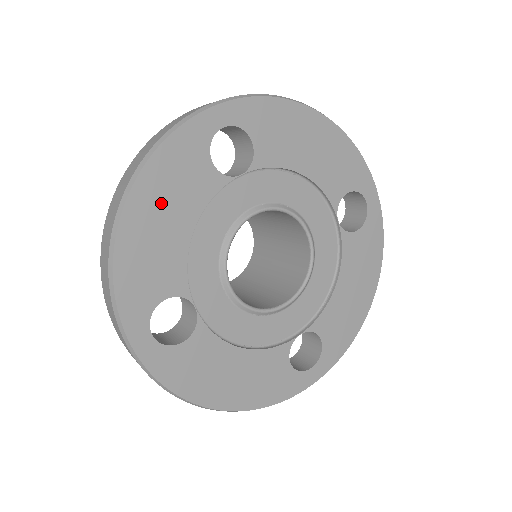
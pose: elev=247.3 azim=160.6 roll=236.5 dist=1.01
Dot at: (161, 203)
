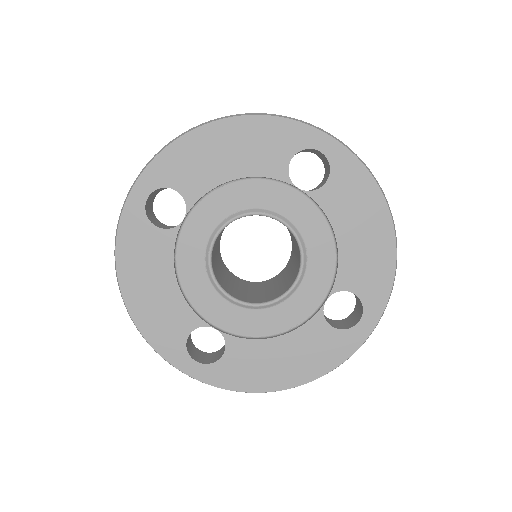
Dot at: (142, 277)
